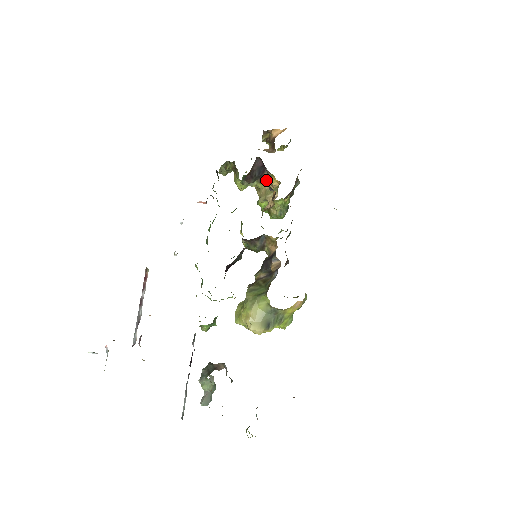
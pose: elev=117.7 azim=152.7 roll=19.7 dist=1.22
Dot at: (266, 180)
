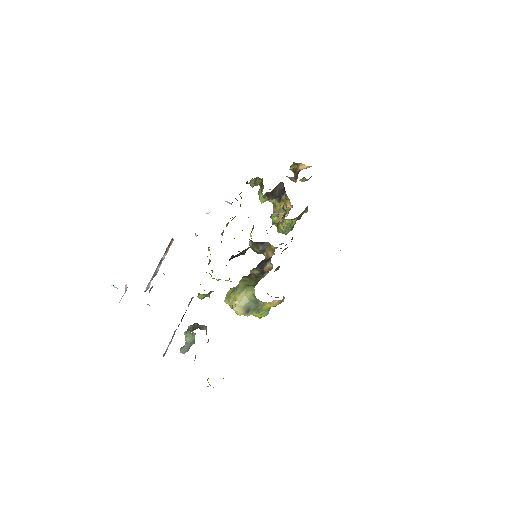
Dot at: (283, 201)
